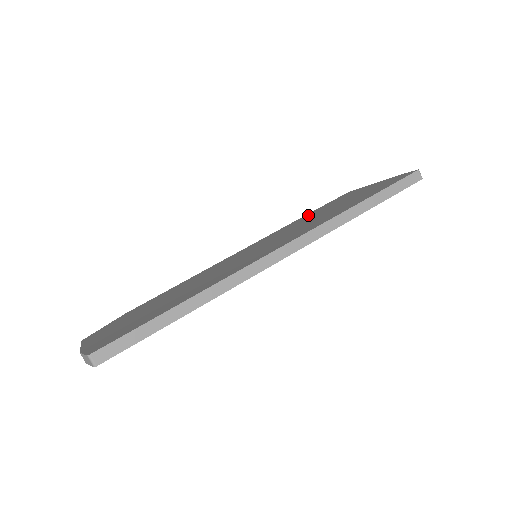
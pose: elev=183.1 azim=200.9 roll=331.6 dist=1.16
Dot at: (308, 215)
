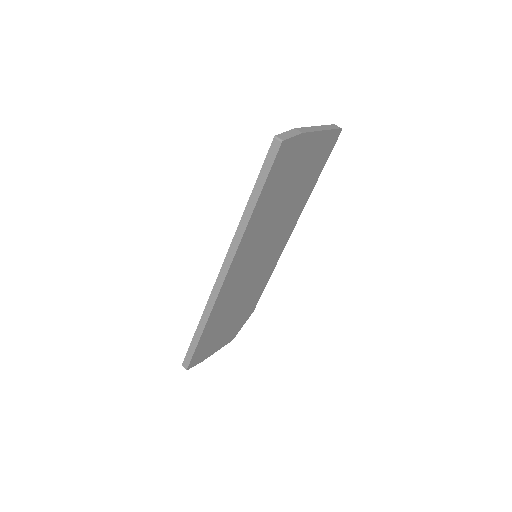
Dot at: occluded
